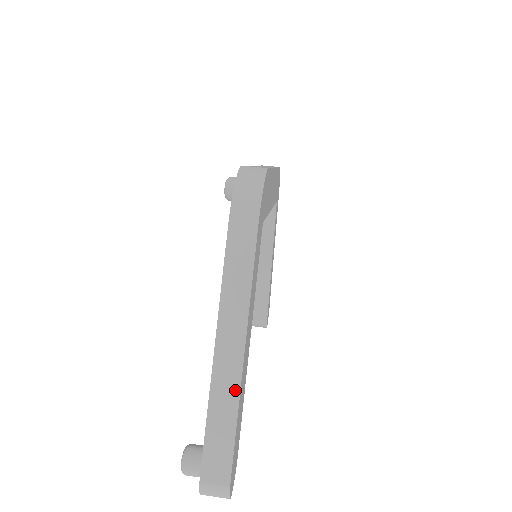
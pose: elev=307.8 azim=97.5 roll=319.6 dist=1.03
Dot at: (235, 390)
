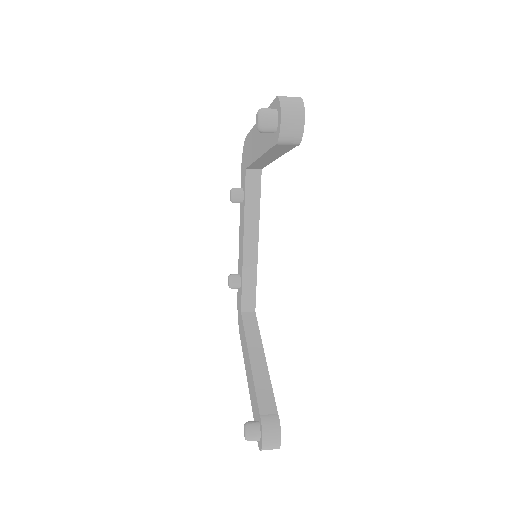
Dot at: occluded
